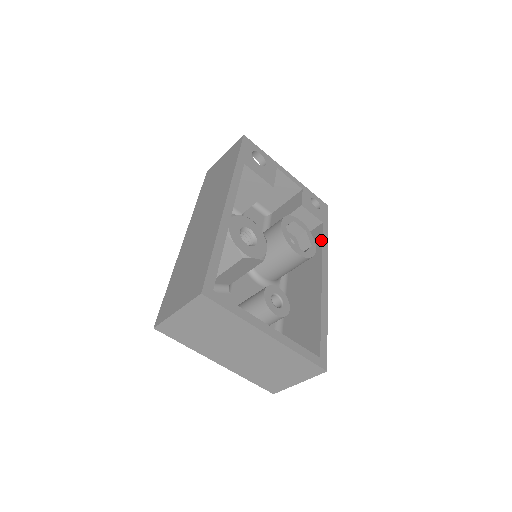
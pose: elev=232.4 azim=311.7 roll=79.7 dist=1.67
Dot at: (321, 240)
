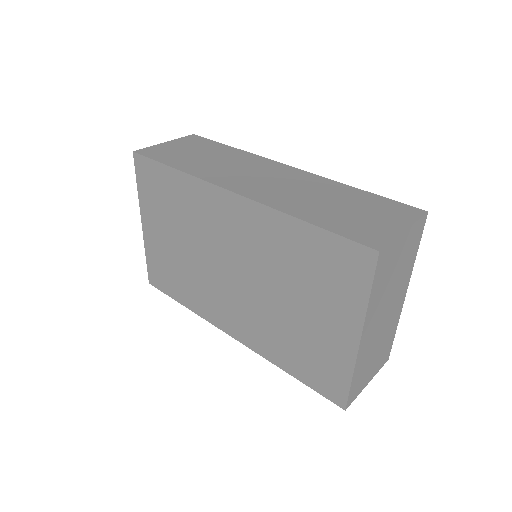
Dot at: occluded
